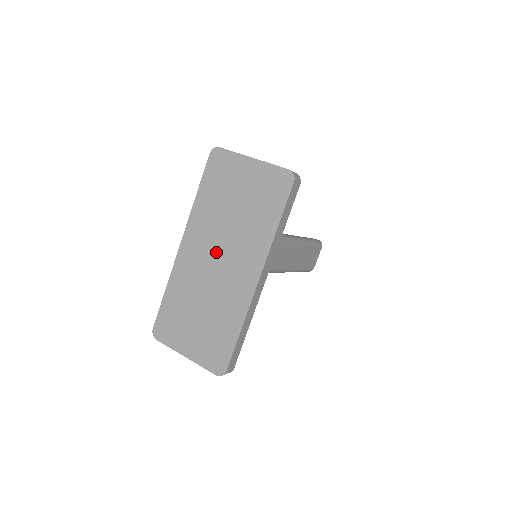
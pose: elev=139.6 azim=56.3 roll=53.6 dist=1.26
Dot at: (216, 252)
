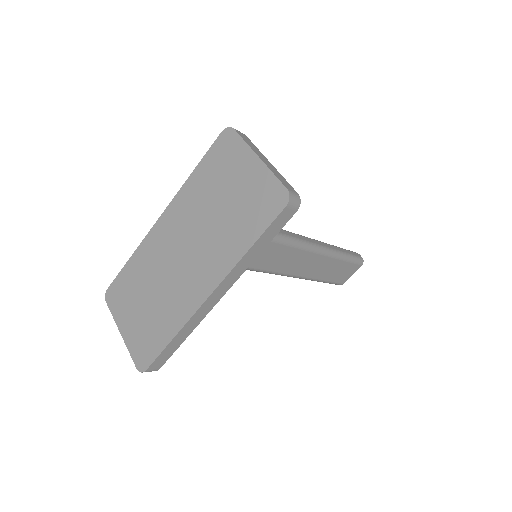
Dot at: (185, 244)
